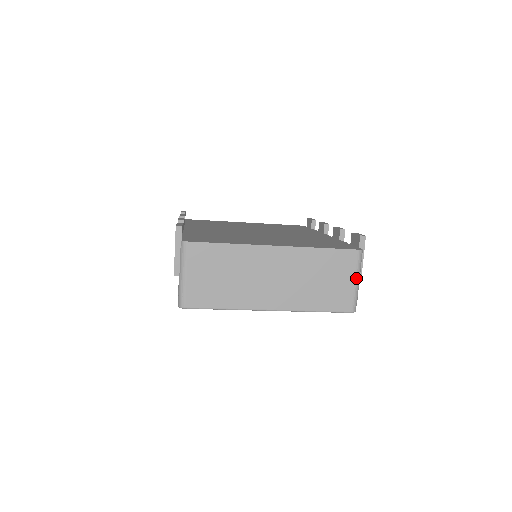
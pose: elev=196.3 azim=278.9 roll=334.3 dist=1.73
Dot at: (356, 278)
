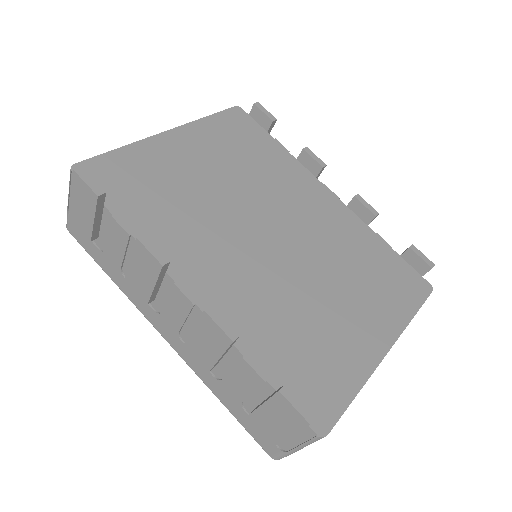
Dot at: occluded
